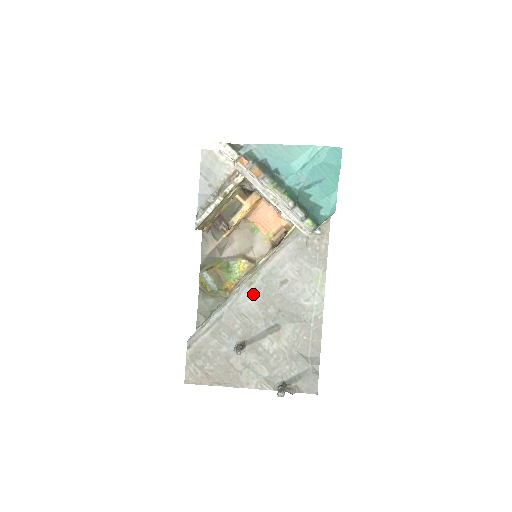
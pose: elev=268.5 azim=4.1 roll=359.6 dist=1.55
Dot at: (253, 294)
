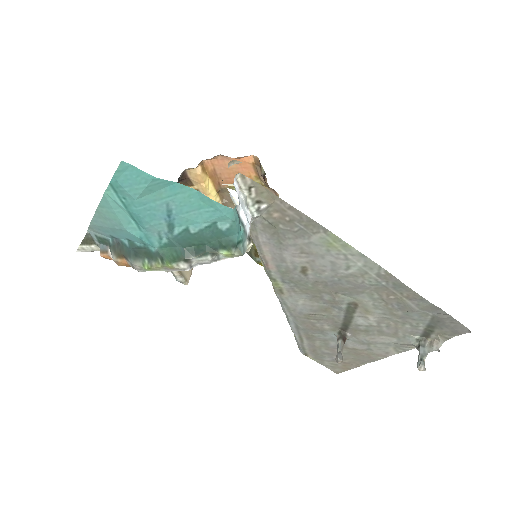
Dot at: (294, 296)
